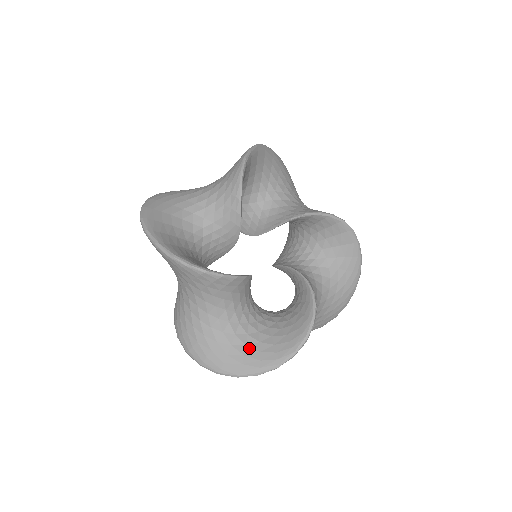
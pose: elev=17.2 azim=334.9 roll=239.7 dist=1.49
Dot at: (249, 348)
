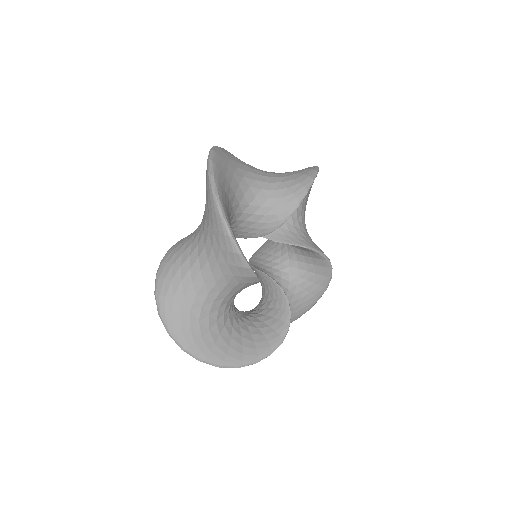
Dot at: (296, 307)
